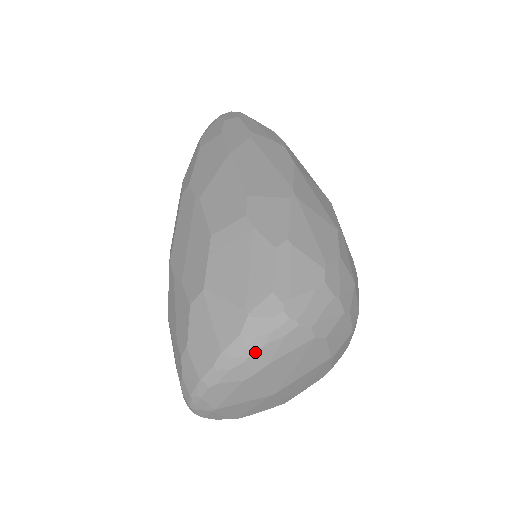
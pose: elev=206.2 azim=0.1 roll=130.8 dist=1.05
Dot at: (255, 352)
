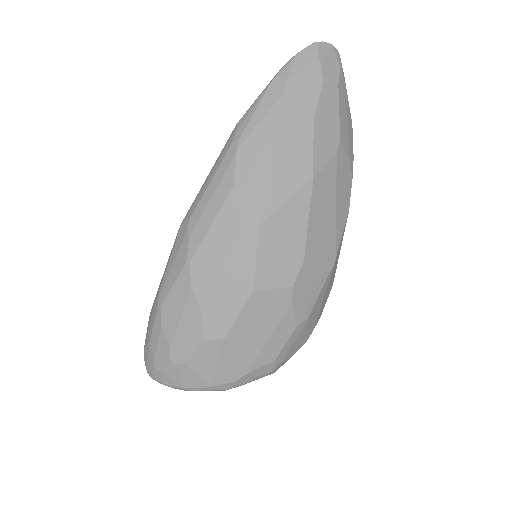
Dot at: (235, 387)
